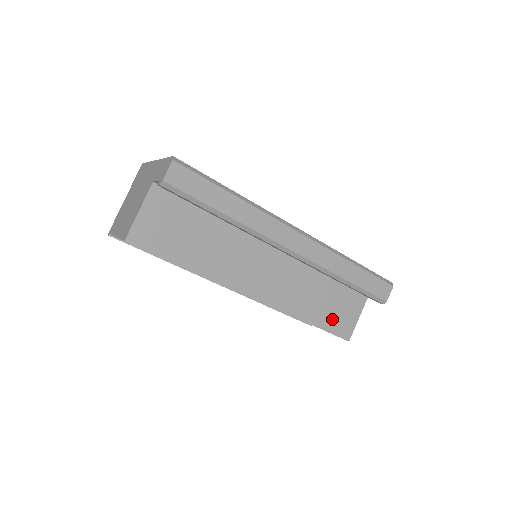
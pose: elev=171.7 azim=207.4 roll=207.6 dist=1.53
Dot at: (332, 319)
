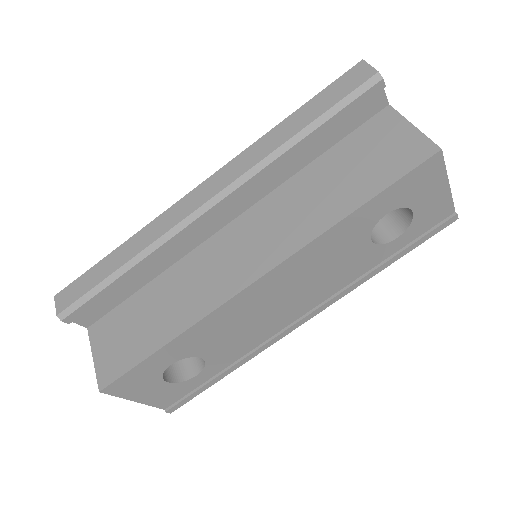
Dot at: (378, 171)
